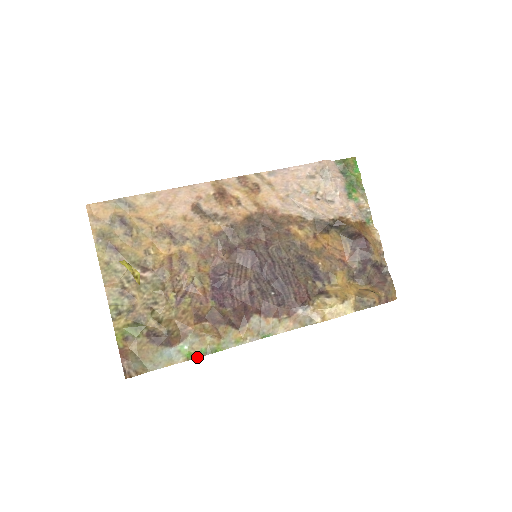
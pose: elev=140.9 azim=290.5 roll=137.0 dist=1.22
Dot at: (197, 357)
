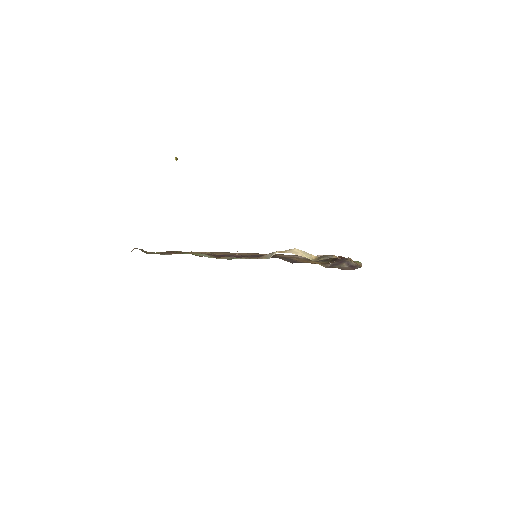
Dot at: occluded
